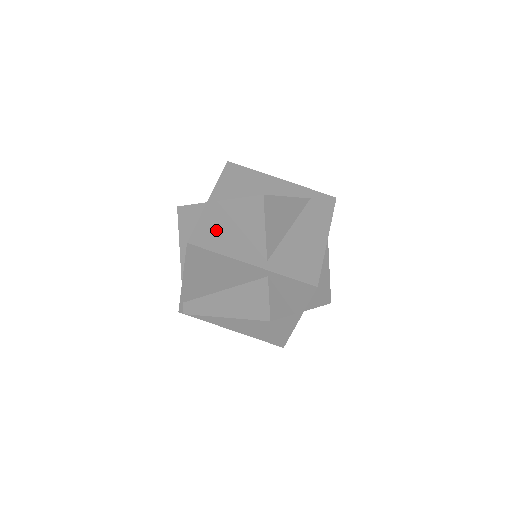
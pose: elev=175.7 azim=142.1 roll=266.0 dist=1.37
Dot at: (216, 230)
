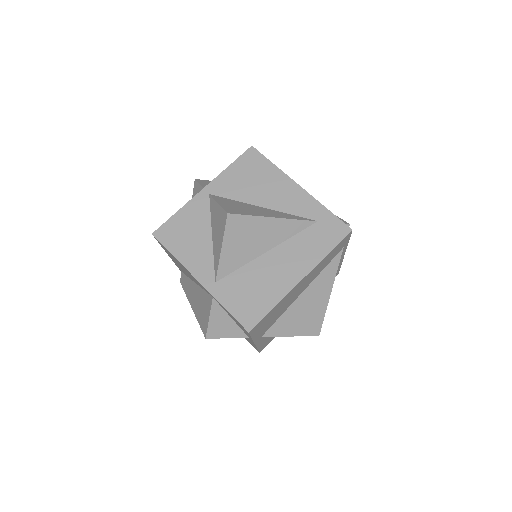
Dot at: (187, 228)
